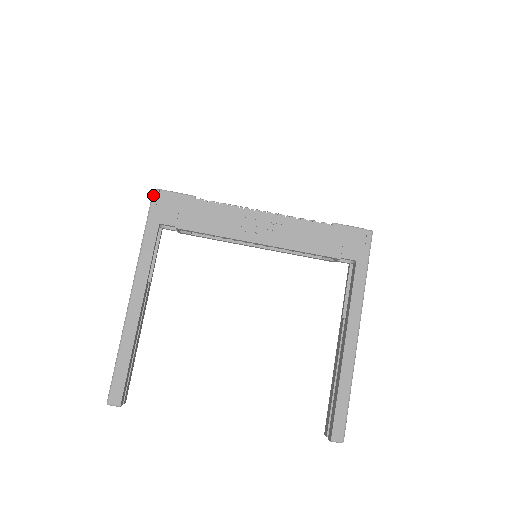
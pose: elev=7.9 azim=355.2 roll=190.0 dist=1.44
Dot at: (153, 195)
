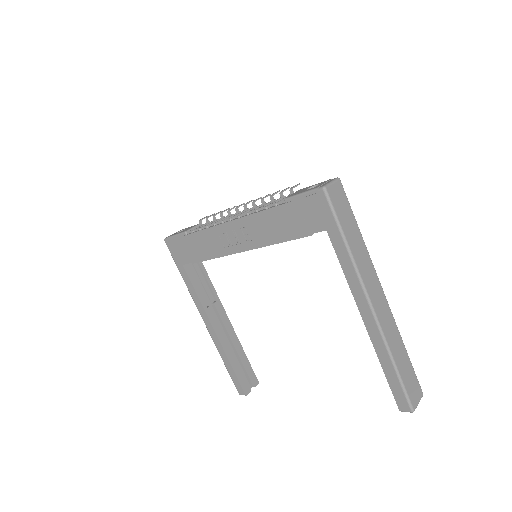
Dot at: occluded
